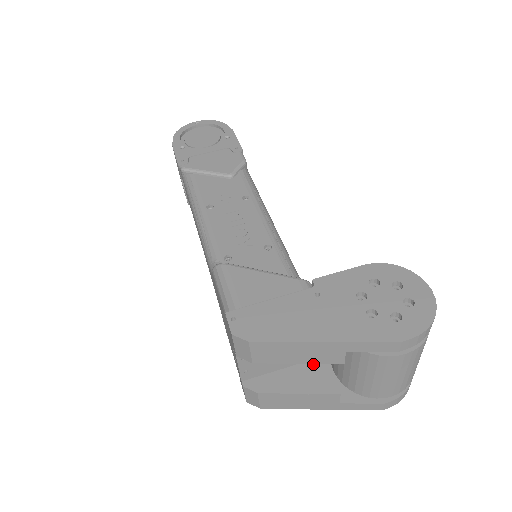
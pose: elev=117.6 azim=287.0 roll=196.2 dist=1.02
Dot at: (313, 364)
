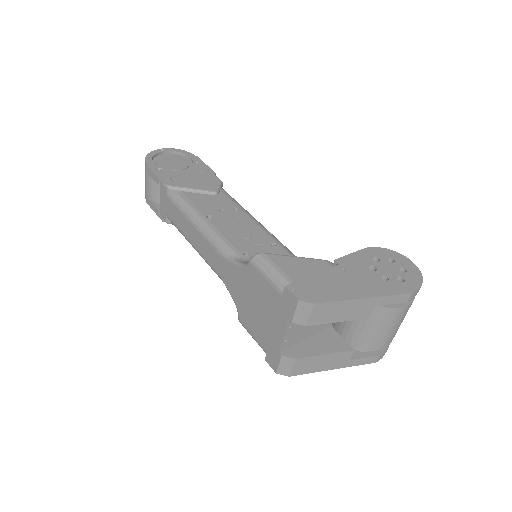
Dot at: (326, 333)
